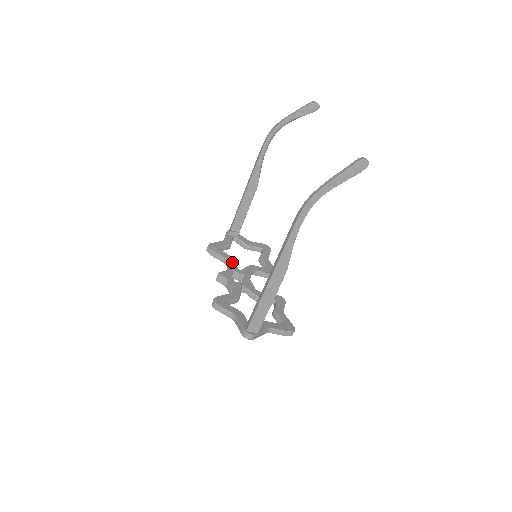
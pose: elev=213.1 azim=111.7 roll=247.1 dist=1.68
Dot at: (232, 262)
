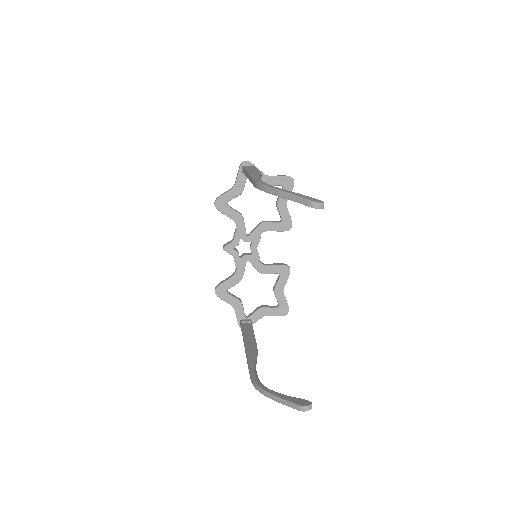
Dot at: (240, 225)
